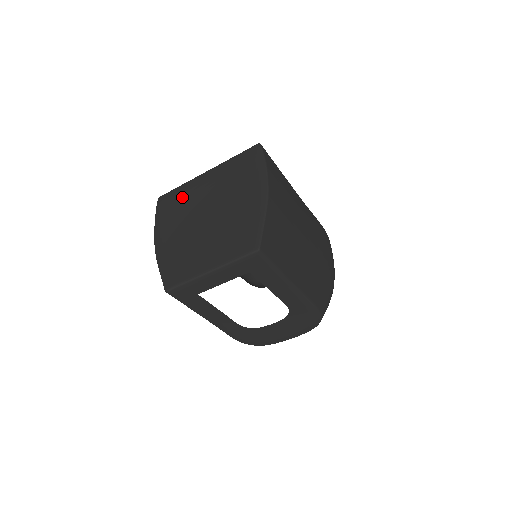
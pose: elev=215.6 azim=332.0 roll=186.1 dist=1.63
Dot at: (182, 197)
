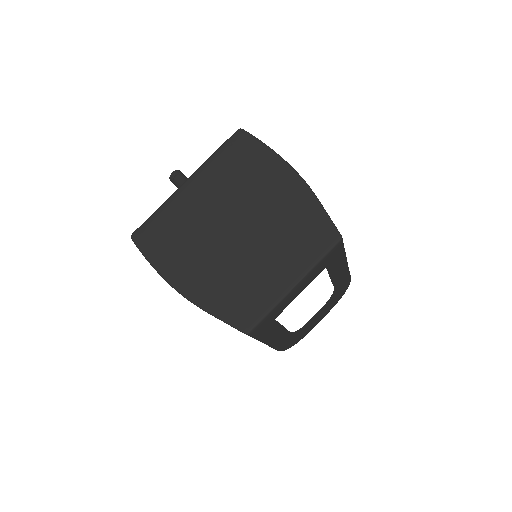
Dot at: (174, 222)
